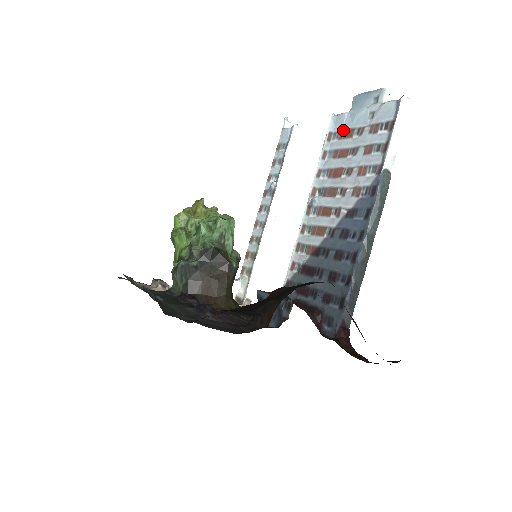
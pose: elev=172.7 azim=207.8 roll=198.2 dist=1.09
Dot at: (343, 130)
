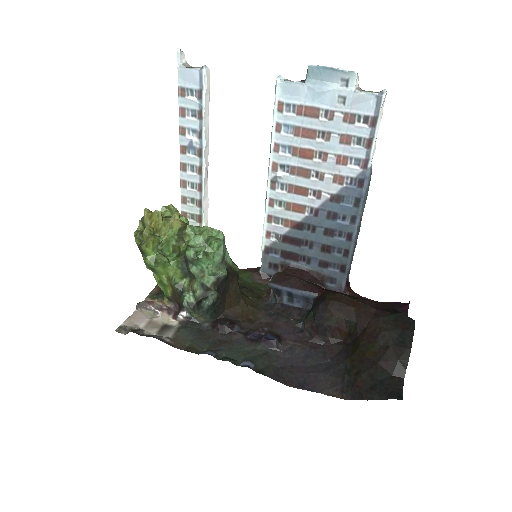
Dot at: (301, 105)
